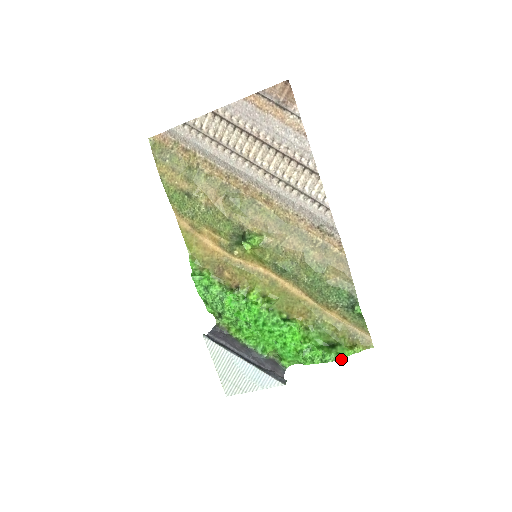
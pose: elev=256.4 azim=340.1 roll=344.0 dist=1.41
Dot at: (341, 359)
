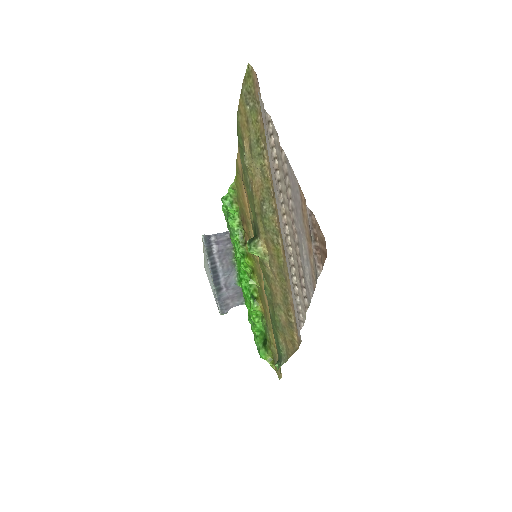
Dot at: (259, 354)
